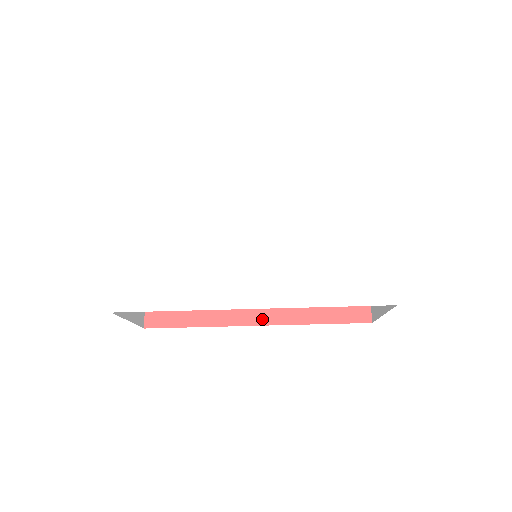
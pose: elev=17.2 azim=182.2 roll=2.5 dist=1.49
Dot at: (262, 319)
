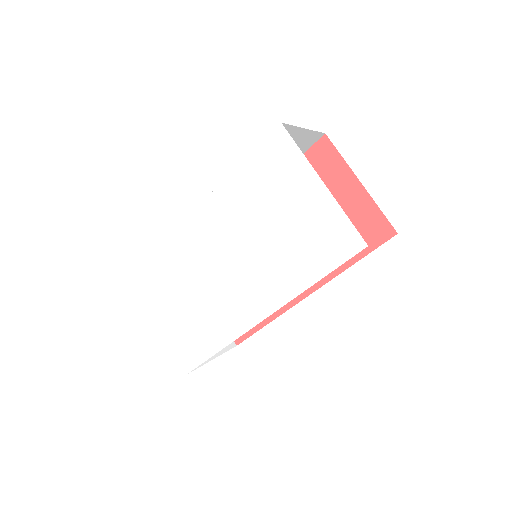
Dot at: (307, 289)
